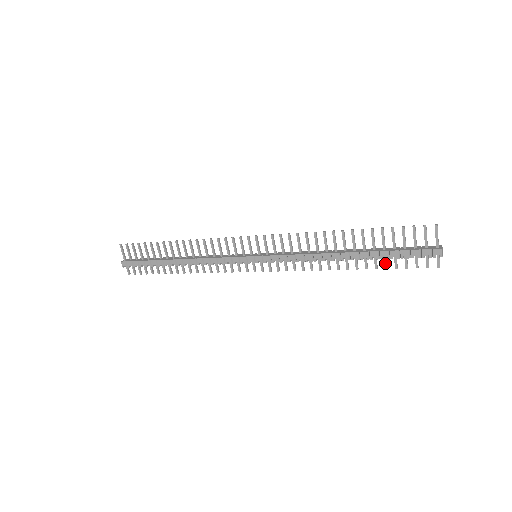
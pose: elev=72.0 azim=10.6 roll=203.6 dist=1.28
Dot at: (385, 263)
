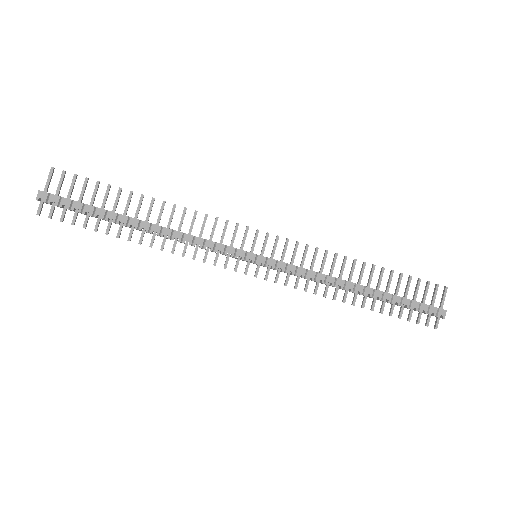
Dot at: (392, 309)
